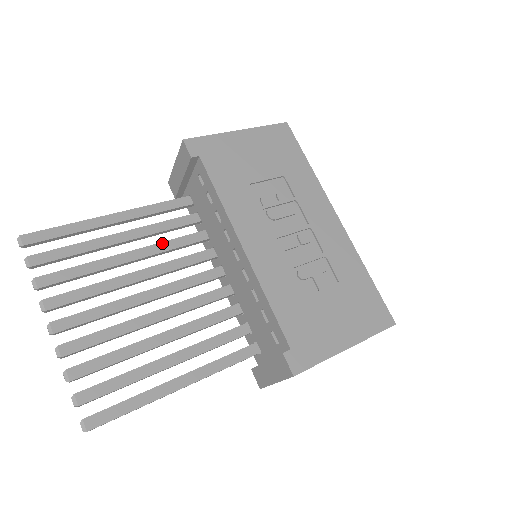
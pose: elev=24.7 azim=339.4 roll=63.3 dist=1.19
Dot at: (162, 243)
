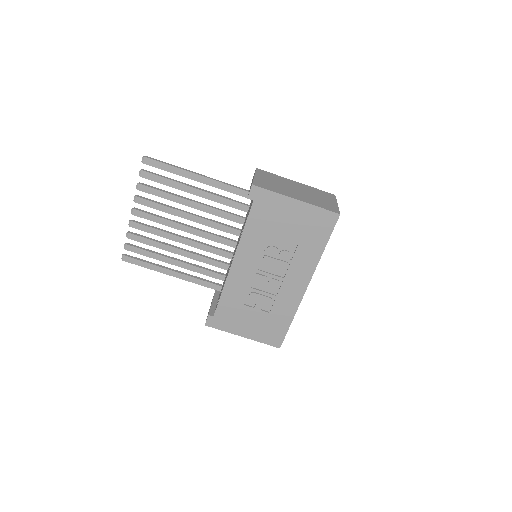
Dot at: (214, 209)
